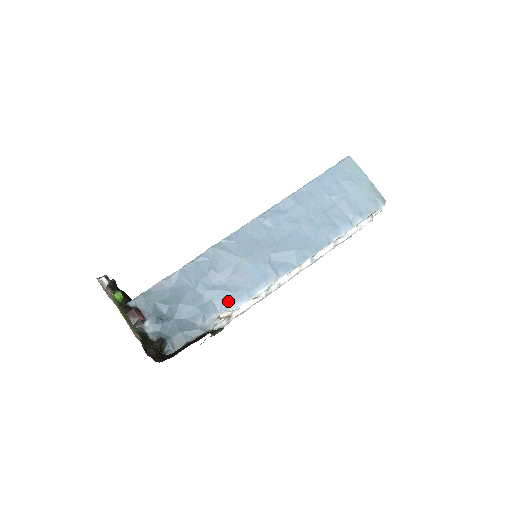
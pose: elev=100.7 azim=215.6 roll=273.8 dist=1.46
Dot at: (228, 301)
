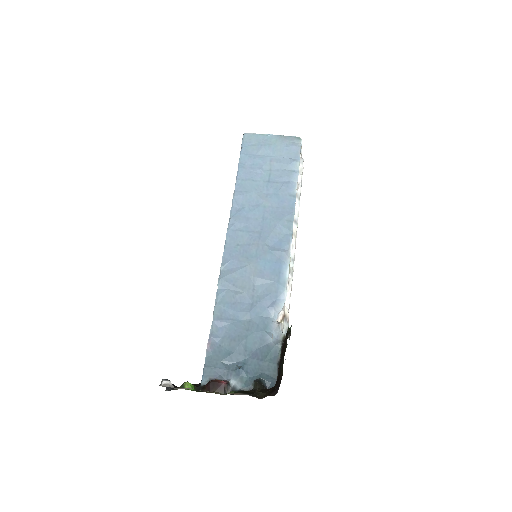
Dot at: (273, 304)
